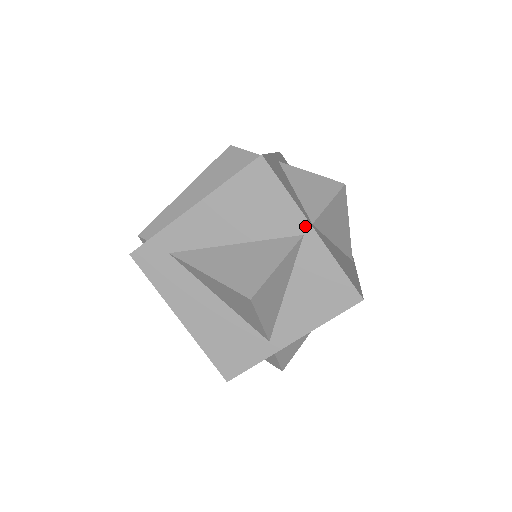
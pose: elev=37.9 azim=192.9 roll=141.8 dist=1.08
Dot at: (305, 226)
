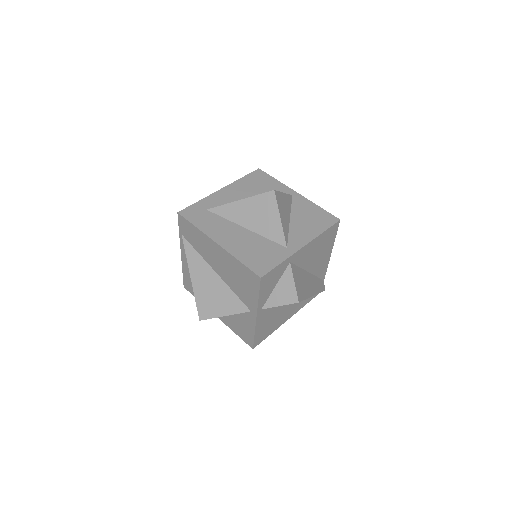
Dot at: (292, 192)
